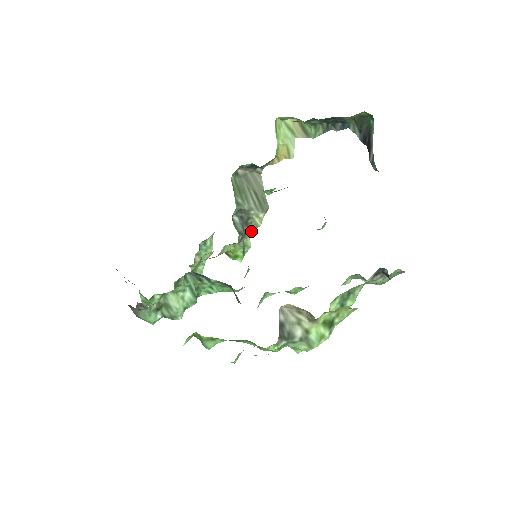
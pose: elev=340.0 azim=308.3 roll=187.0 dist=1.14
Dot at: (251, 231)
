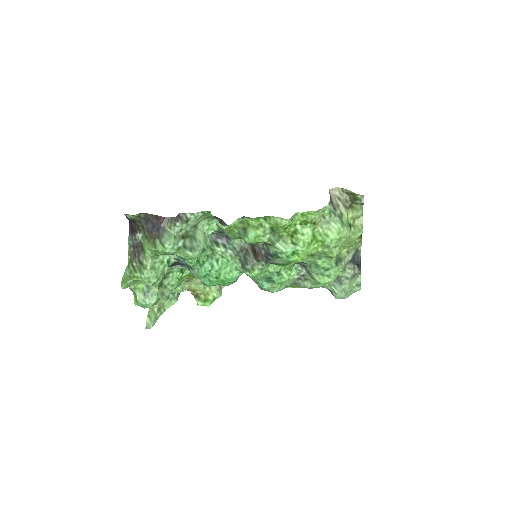
Dot at: occluded
